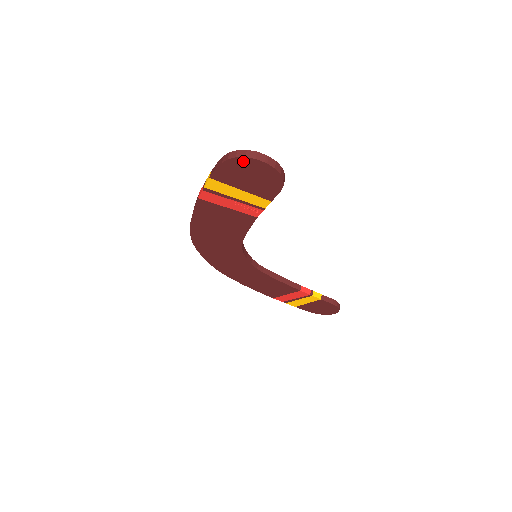
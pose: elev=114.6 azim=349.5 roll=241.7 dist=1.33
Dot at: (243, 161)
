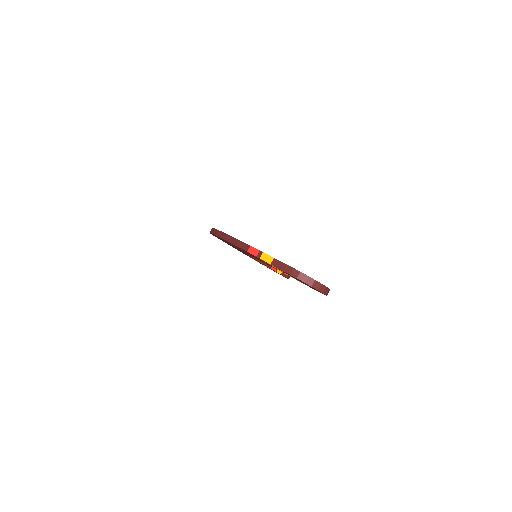
Dot at: (307, 284)
